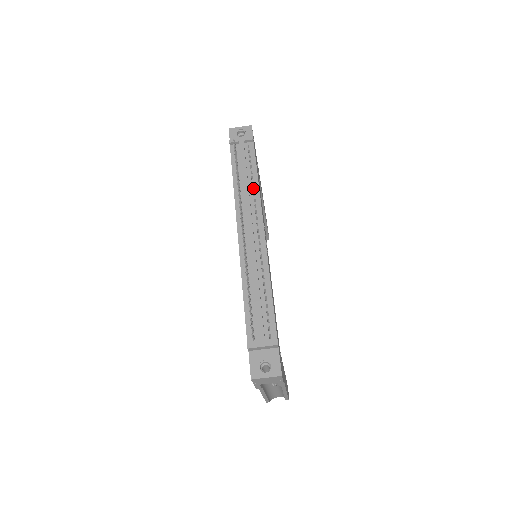
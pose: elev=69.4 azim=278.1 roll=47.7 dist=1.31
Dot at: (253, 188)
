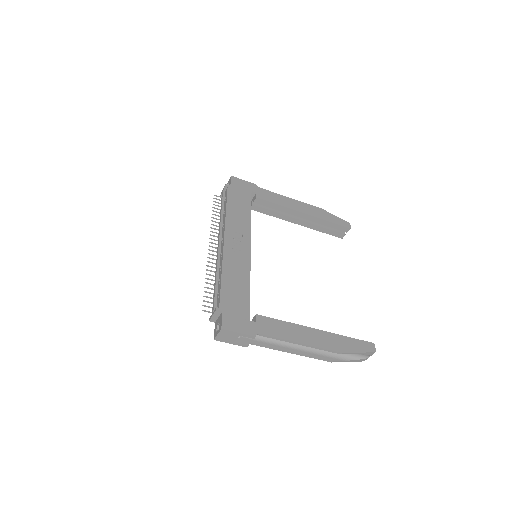
Dot at: occluded
